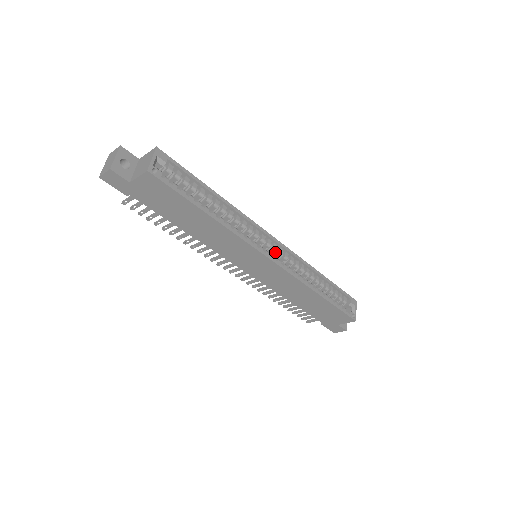
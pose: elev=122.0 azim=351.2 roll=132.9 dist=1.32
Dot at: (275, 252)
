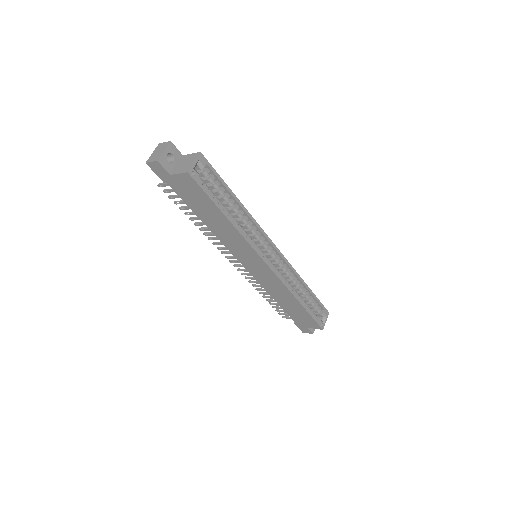
Dot at: (273, 258)
